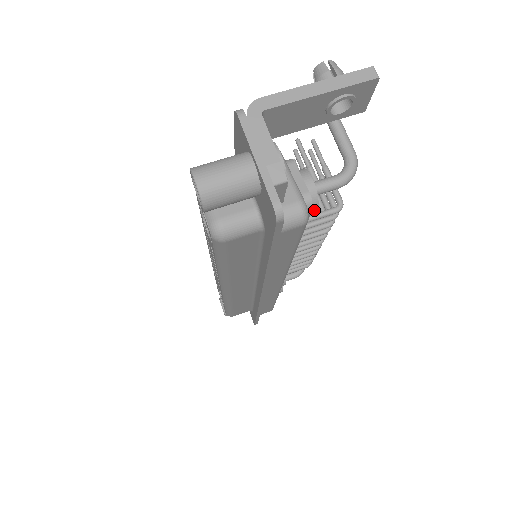
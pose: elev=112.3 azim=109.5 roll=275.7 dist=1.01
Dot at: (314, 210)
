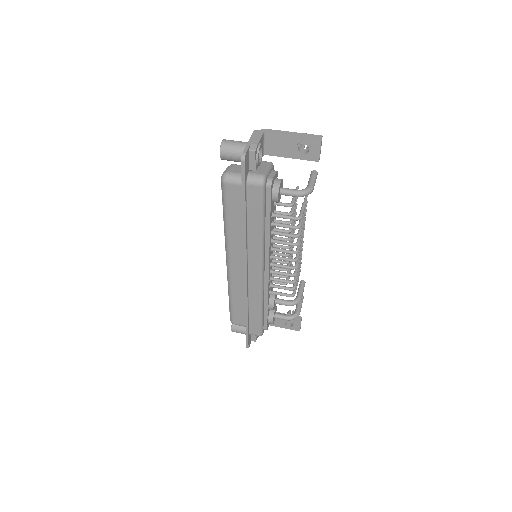
Dot at: (276, 196)
